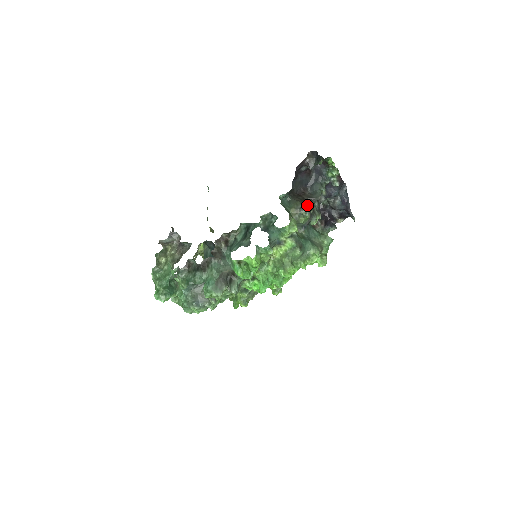
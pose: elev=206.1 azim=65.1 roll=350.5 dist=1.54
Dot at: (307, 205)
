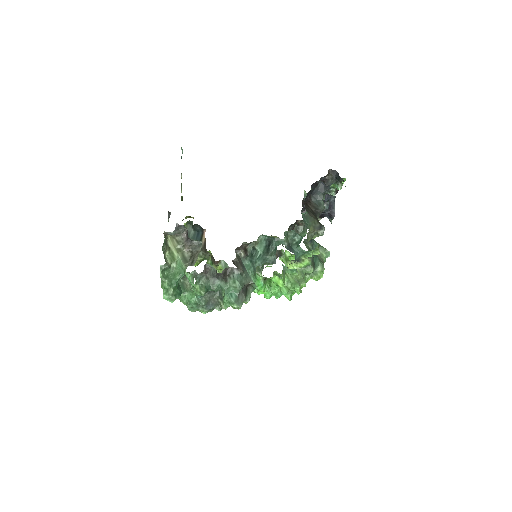
Dot at: occluded
